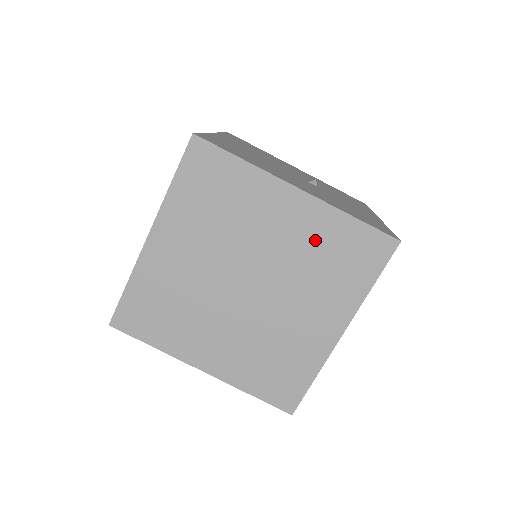
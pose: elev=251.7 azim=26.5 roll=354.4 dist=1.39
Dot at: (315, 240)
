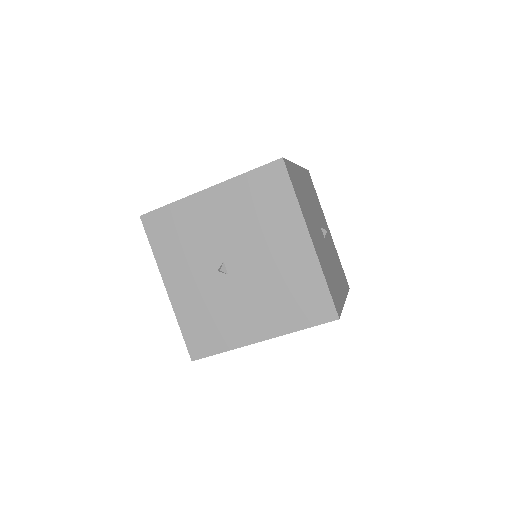
Dot at: occluded
